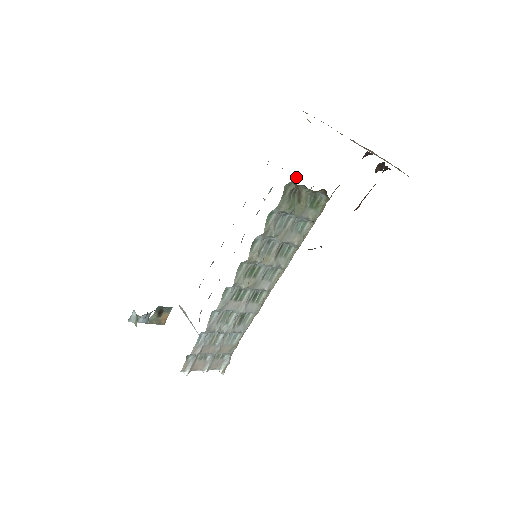
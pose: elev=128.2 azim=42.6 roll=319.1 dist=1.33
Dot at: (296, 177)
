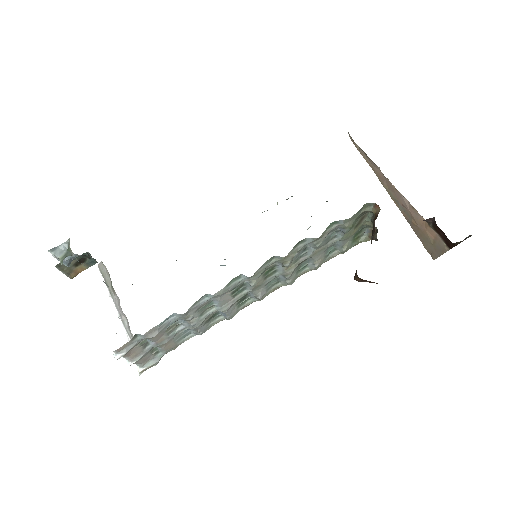
Dot at: occluded
